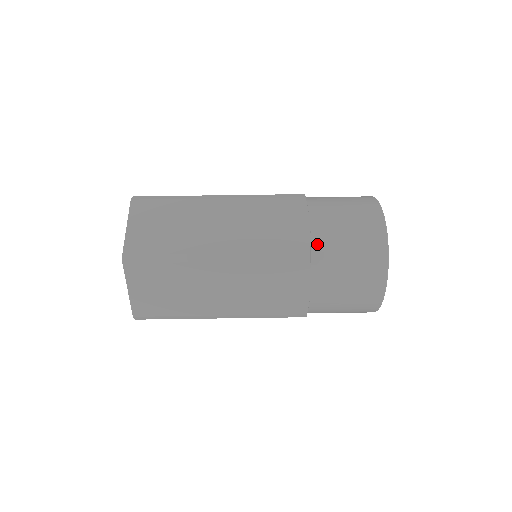
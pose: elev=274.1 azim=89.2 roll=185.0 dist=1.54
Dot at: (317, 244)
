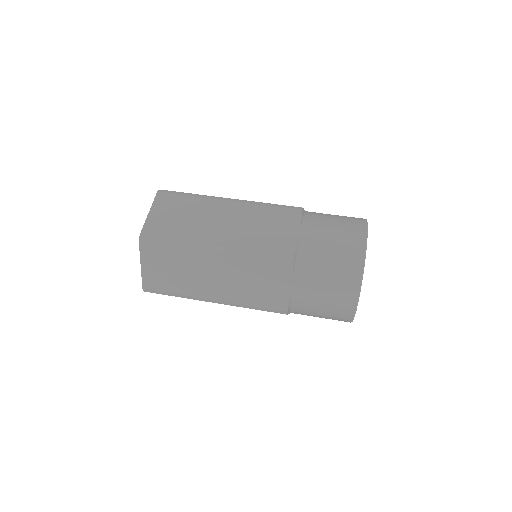
Dot at: (302, 251)
